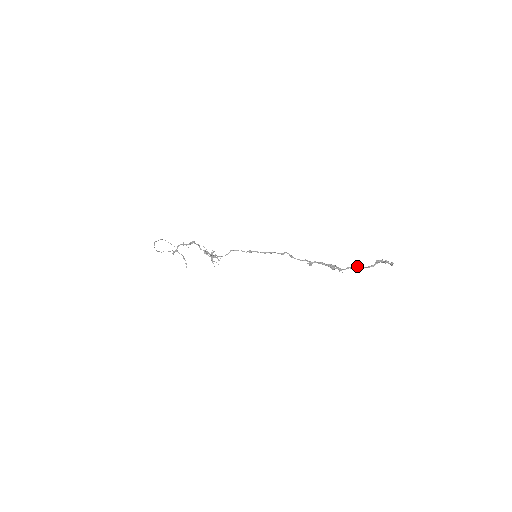
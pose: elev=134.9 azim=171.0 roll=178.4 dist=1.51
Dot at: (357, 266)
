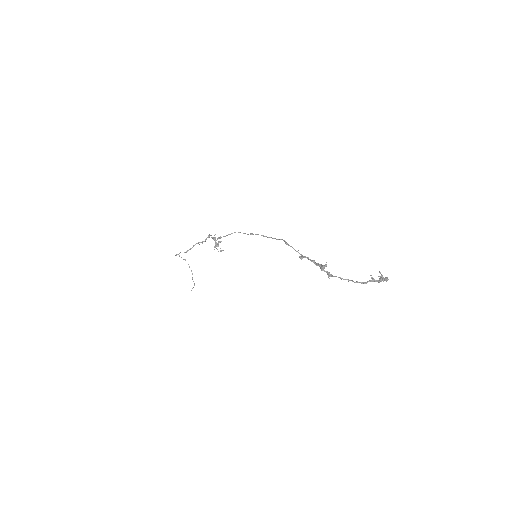
Dot at: occluded
